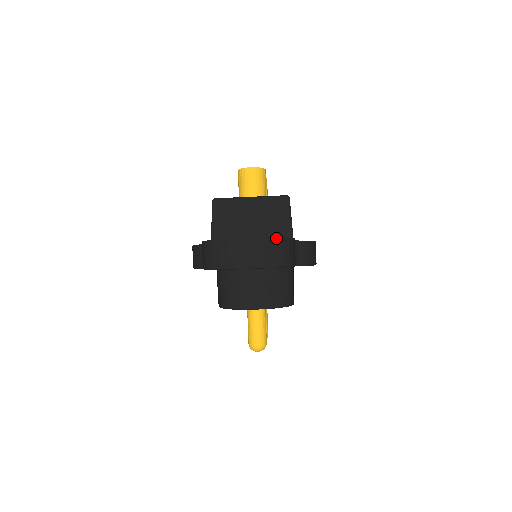
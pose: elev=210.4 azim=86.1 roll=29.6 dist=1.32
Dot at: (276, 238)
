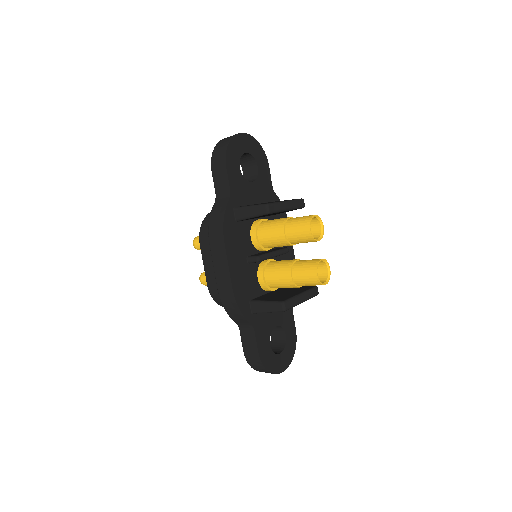
Dot at: occluded
